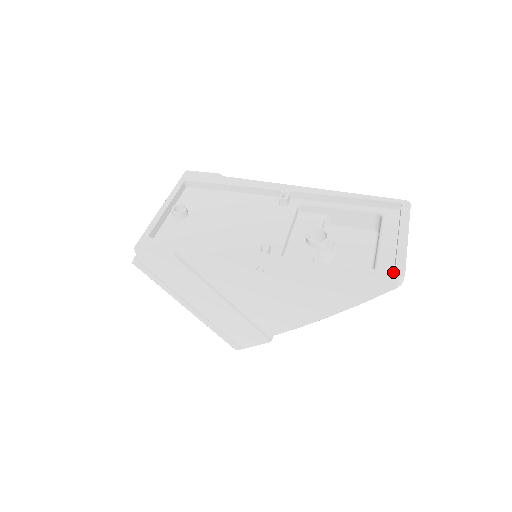
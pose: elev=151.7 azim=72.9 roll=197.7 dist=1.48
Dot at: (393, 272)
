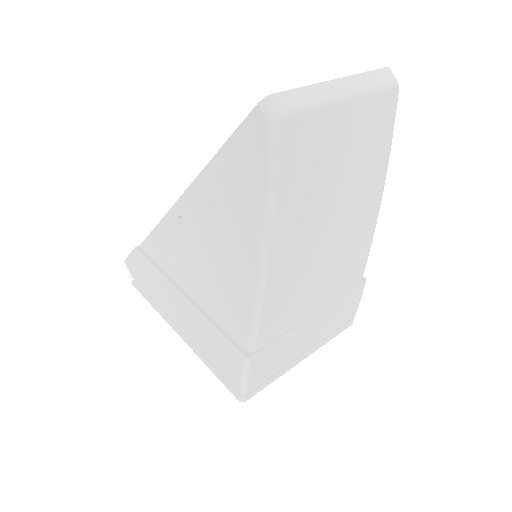
Dot at: occluded
